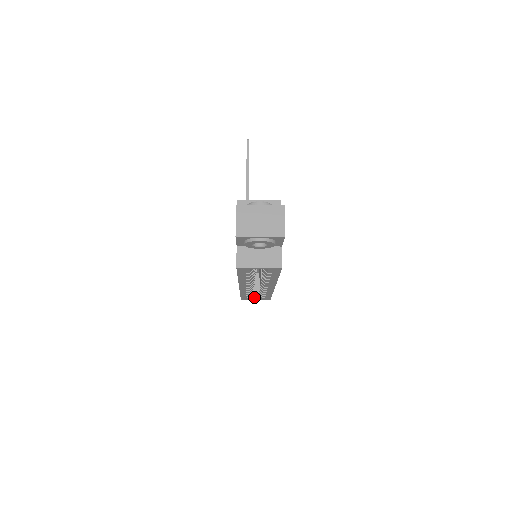
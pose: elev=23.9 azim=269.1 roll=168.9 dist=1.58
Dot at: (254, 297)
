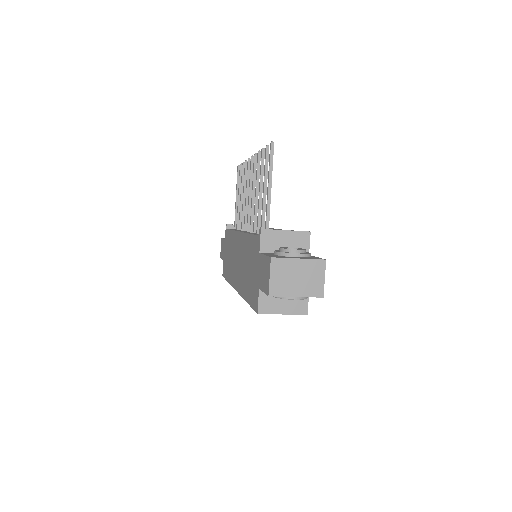
Dot at: occluded
